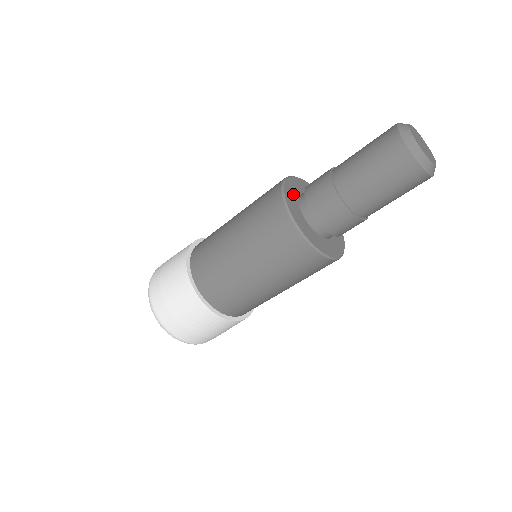
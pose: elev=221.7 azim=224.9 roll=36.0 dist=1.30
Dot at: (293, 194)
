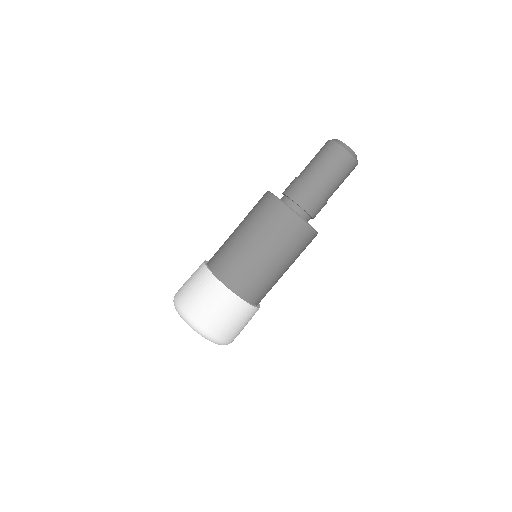
Dot at: occluded
